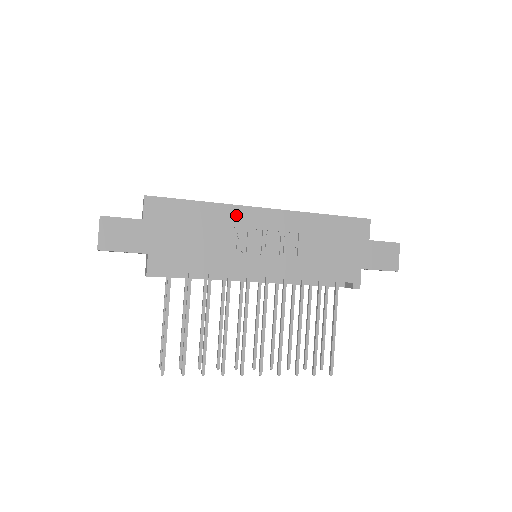
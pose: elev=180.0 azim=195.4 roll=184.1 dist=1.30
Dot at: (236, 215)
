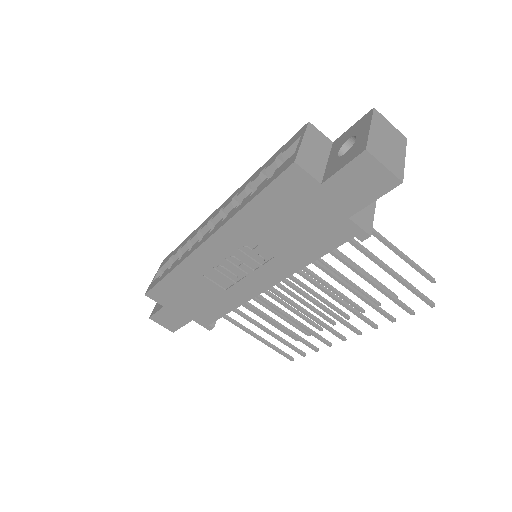
Dot at: (195, 265)
